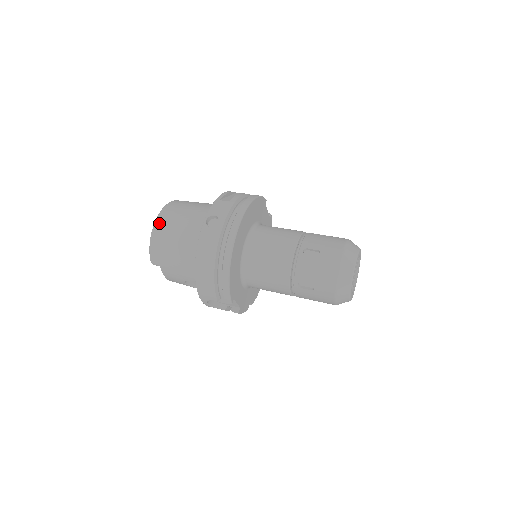
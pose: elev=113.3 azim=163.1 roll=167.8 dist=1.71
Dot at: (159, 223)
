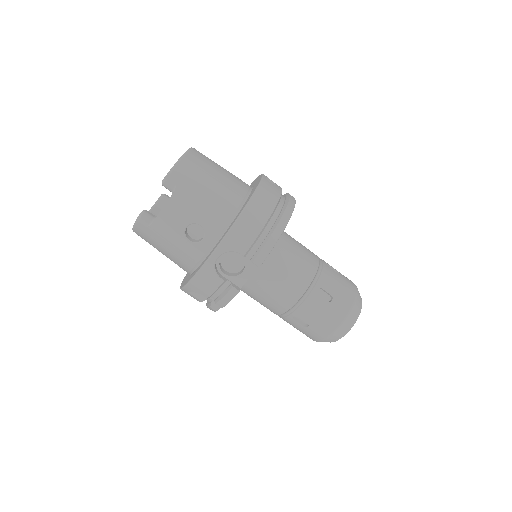
Dot at: (196, 152)
